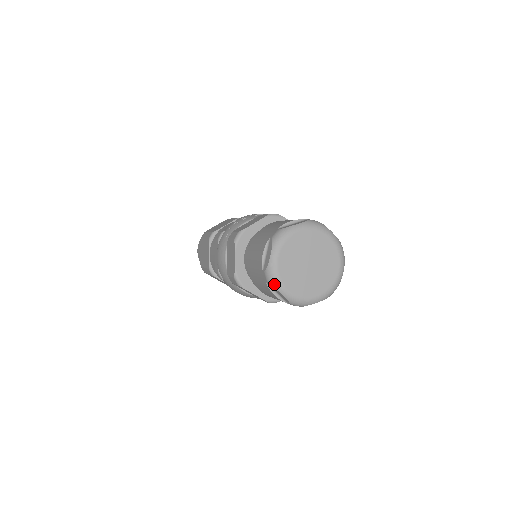
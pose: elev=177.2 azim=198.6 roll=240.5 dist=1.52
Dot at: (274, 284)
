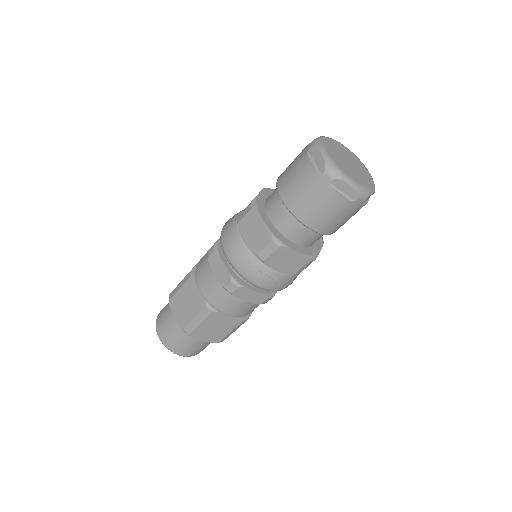
Dot at: (318, 146)
